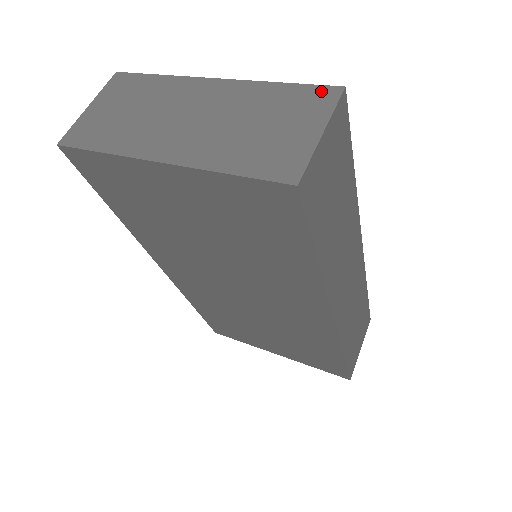
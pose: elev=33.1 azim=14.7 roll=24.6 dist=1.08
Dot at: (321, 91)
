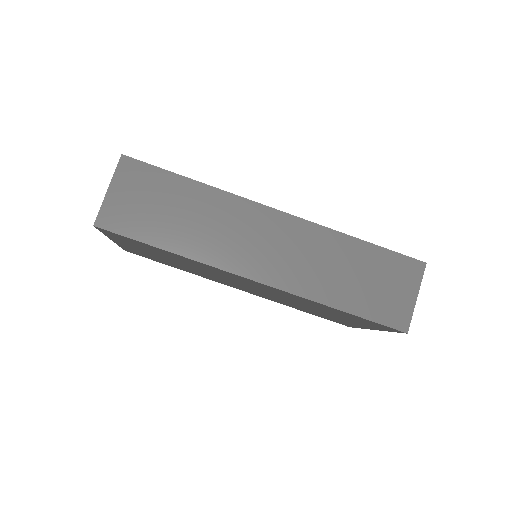
Dot at: occluded
